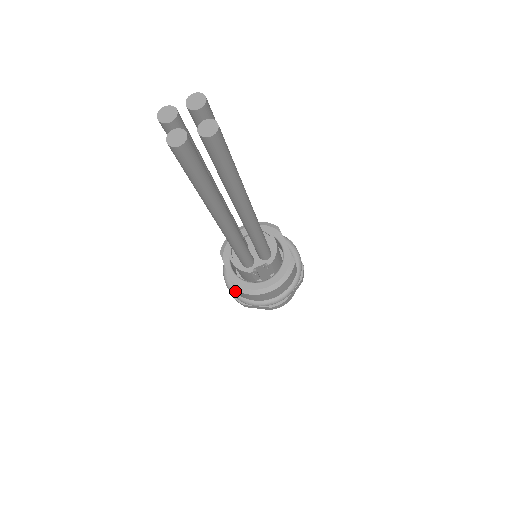
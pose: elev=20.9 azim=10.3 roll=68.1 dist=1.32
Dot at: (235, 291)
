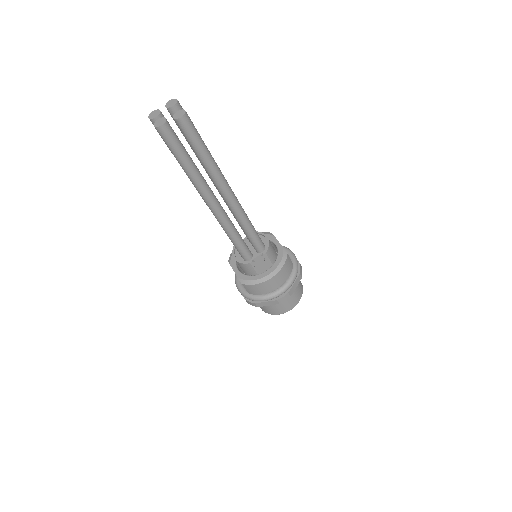
Dot at: (245, 292)
